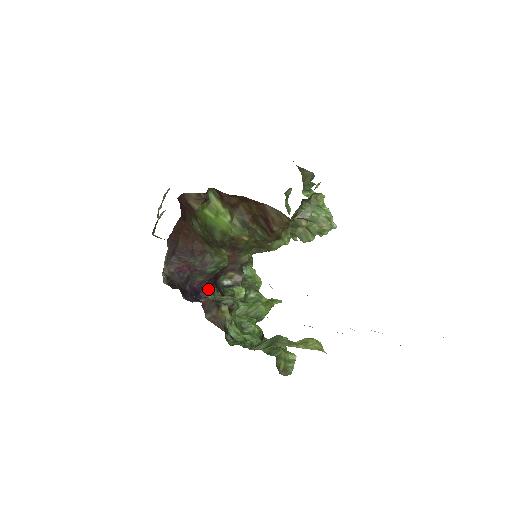
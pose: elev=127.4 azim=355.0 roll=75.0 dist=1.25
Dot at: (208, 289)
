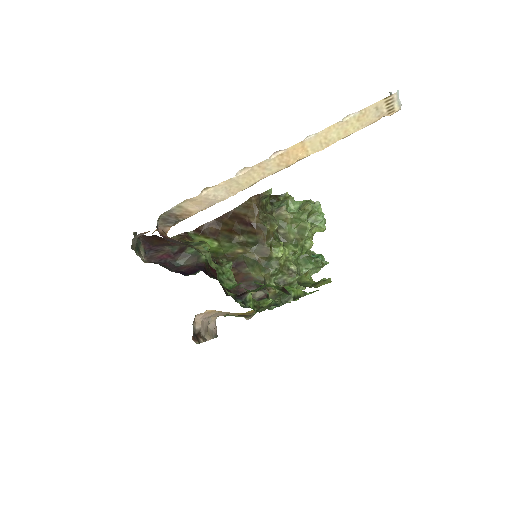
Dot at: (198, 270)
